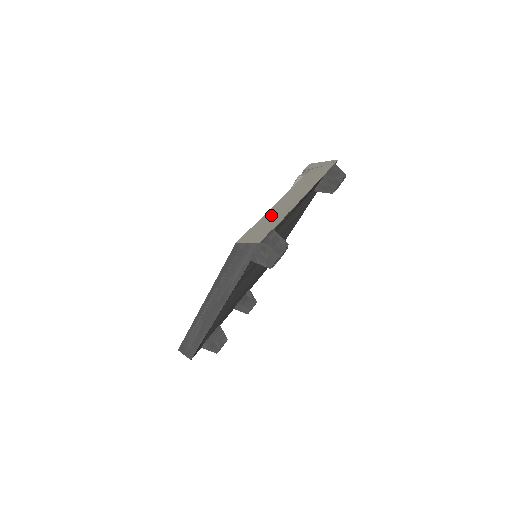
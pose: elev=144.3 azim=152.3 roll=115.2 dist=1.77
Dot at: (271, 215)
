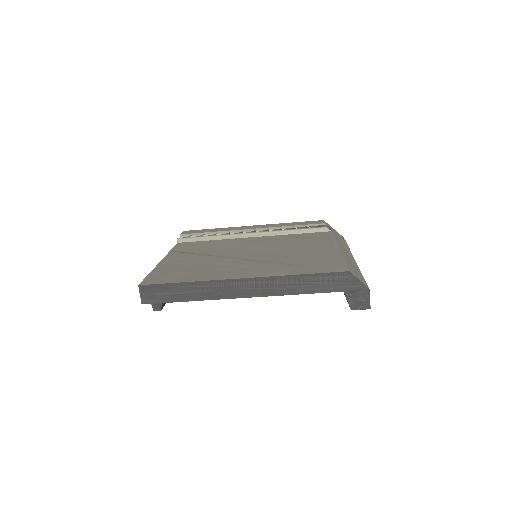
Dot at: (349, 260)
